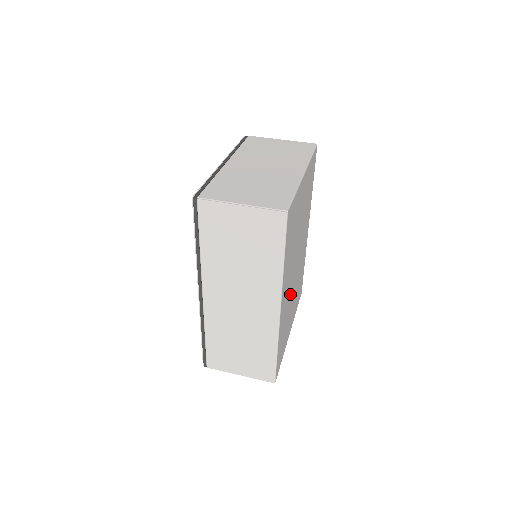
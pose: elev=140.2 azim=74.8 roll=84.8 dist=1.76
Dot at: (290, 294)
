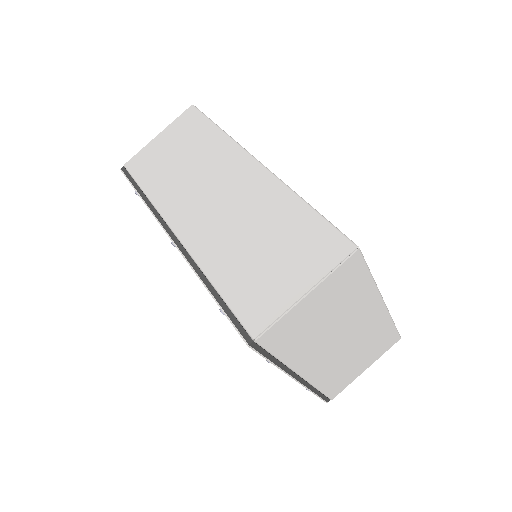
Dot at: occluded
